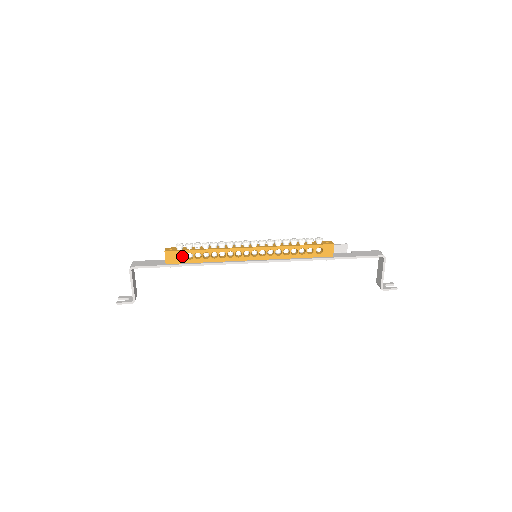
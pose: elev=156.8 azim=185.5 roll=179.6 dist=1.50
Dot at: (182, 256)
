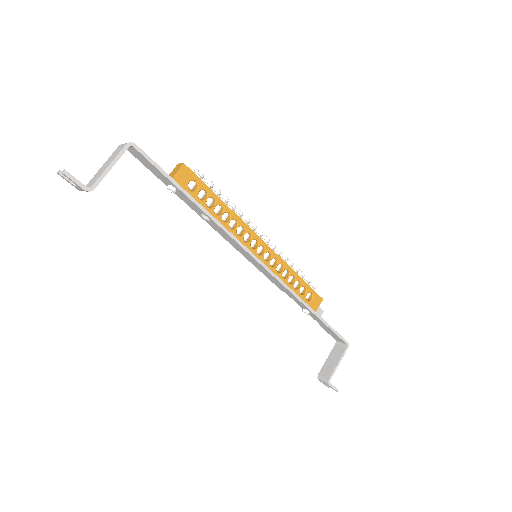
Dot at: (193, 188)
